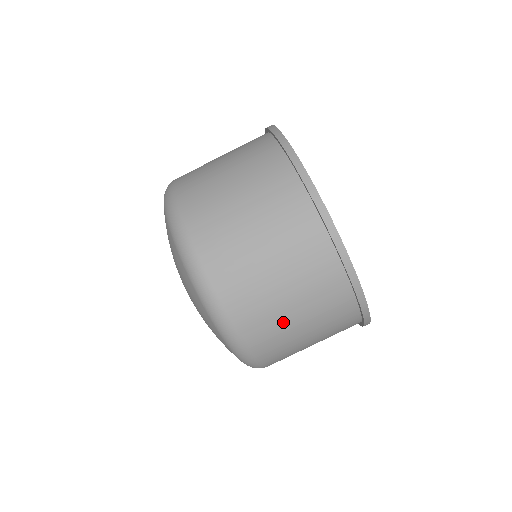
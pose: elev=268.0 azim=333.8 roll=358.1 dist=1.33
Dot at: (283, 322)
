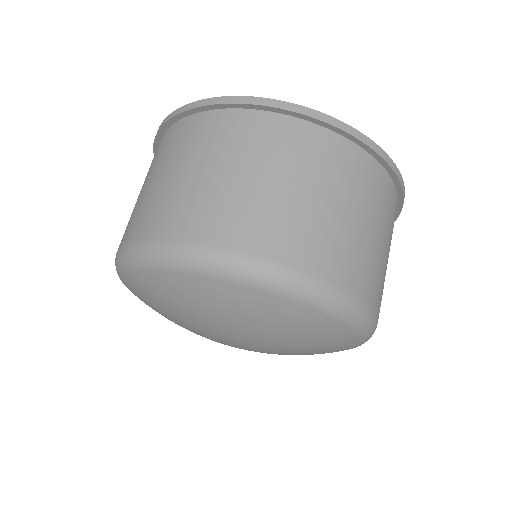
Dot at: (343, 230)
